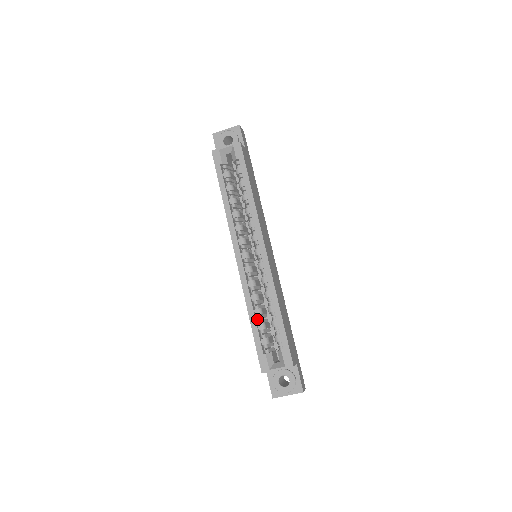
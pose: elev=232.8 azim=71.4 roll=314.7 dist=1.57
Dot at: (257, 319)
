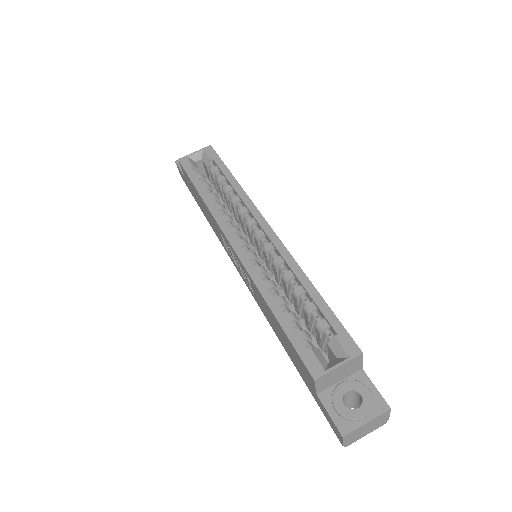
Dot at: occluded
